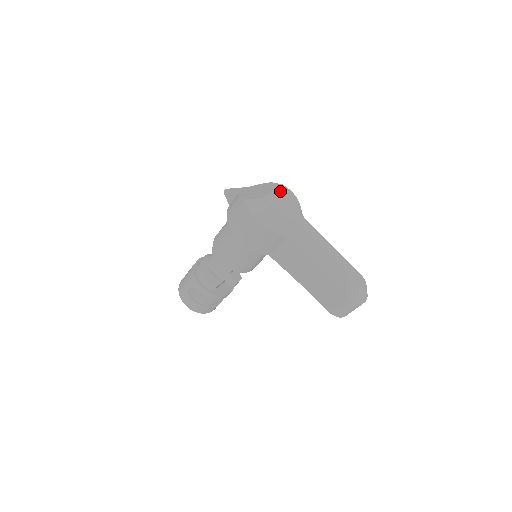
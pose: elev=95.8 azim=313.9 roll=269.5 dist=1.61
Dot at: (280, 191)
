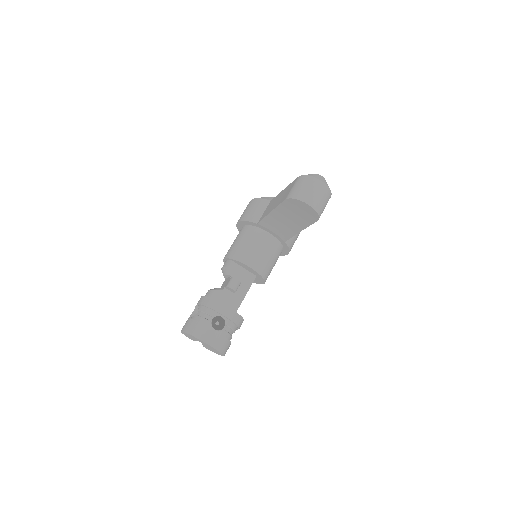
Dot at: occluded
